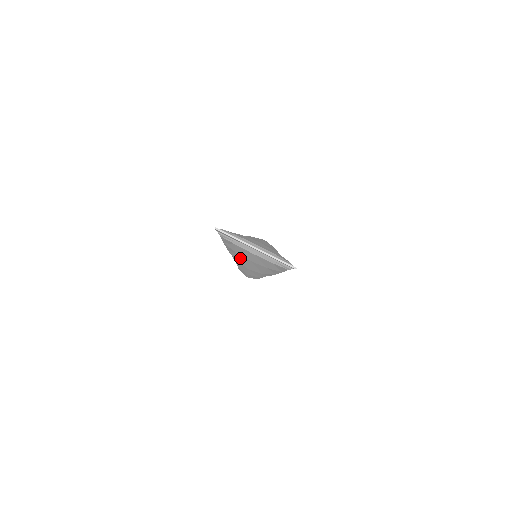
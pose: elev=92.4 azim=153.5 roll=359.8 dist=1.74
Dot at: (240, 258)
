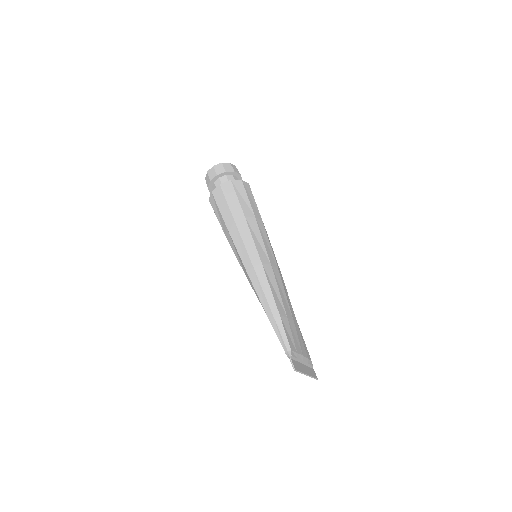
Dot at: occluded
